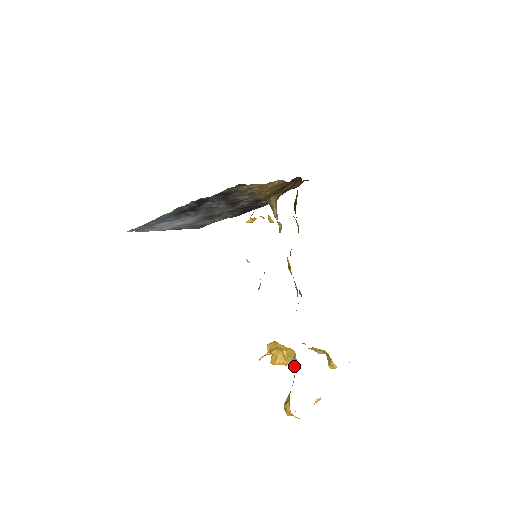
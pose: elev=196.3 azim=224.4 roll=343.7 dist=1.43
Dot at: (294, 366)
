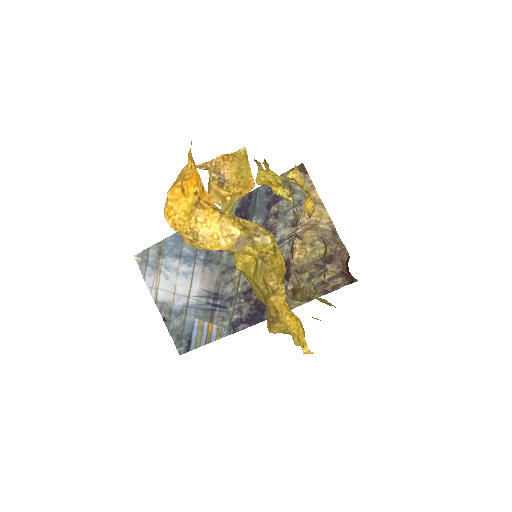
Dot at: occluded
